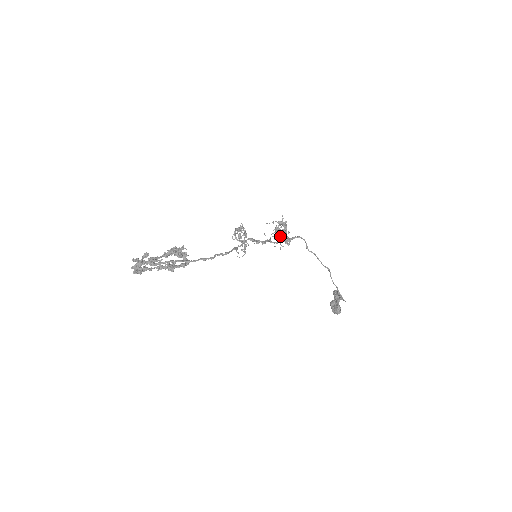
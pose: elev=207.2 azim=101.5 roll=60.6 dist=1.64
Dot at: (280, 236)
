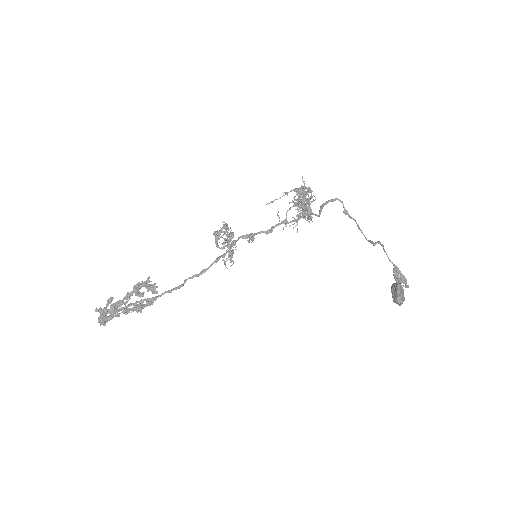
Dot at: occluded
